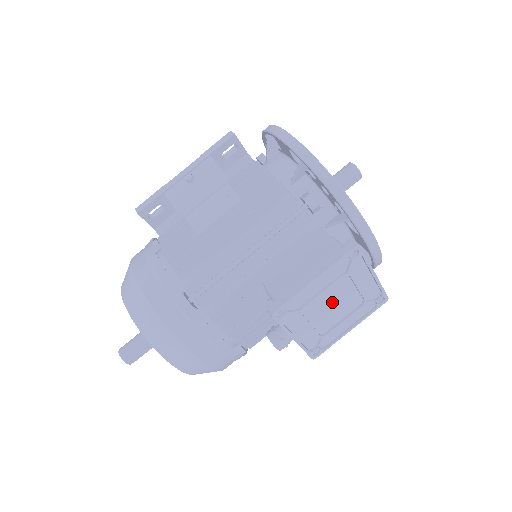
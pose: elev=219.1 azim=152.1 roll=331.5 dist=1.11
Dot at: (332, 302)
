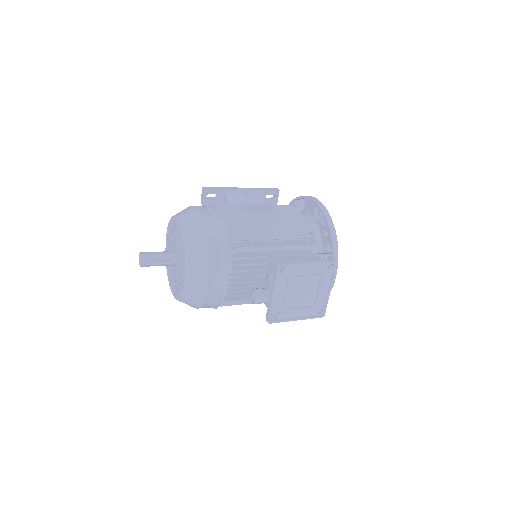
Dot at: (303, 289)
